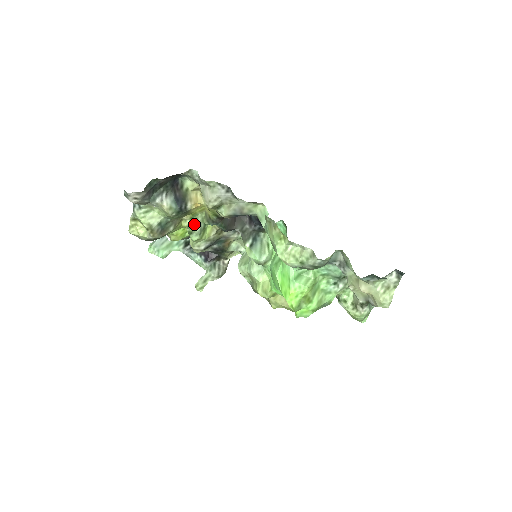
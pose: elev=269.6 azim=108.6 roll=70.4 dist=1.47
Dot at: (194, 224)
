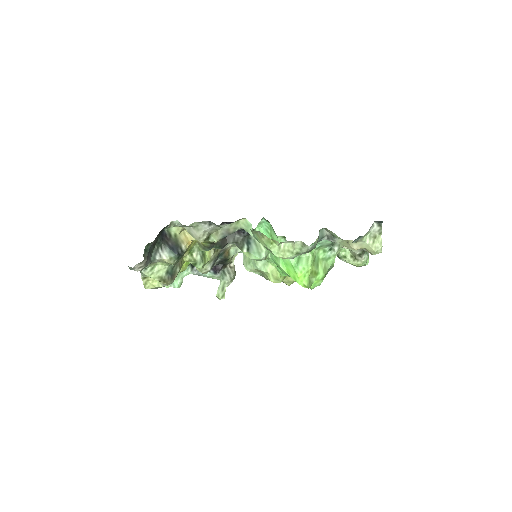
Dot at: (194, 256)
